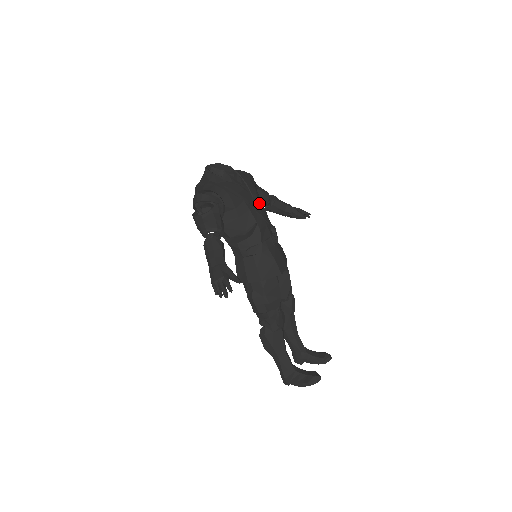
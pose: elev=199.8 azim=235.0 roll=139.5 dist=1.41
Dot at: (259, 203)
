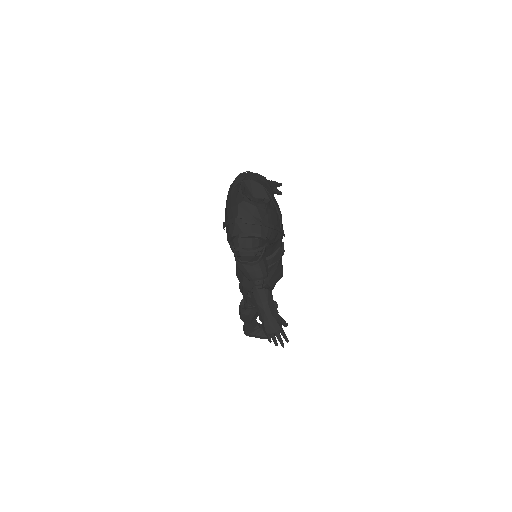
Dot at: occluded
